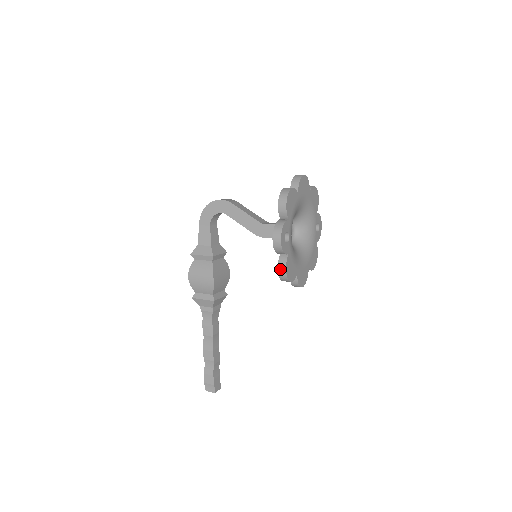
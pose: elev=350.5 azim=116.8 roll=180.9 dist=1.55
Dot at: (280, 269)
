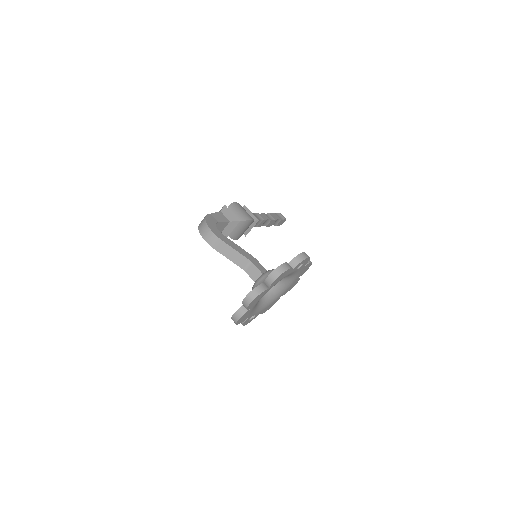
Dot at: occluded
